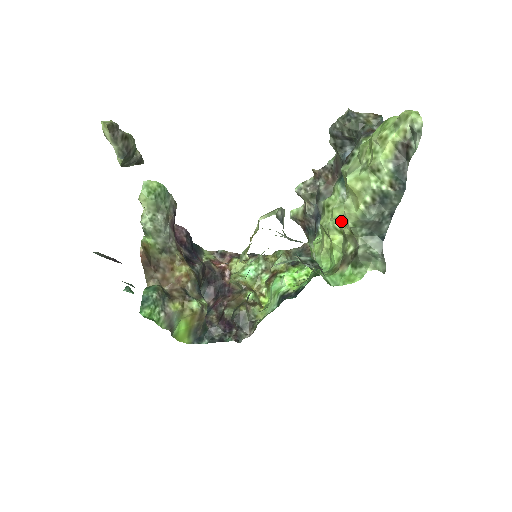
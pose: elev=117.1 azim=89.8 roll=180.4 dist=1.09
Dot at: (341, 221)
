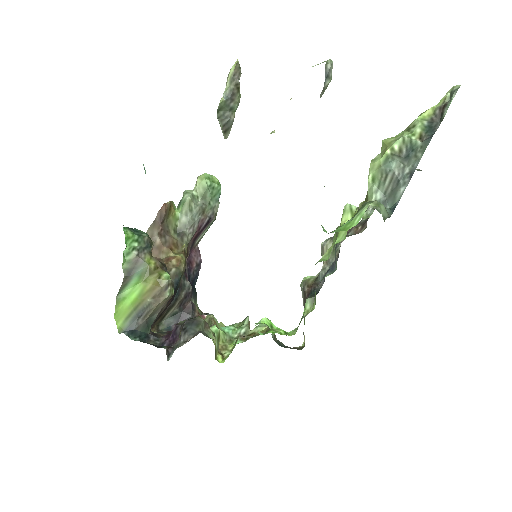
Dot at: occluded
